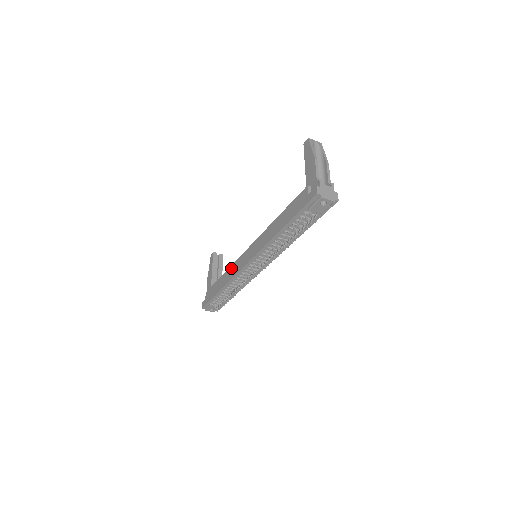
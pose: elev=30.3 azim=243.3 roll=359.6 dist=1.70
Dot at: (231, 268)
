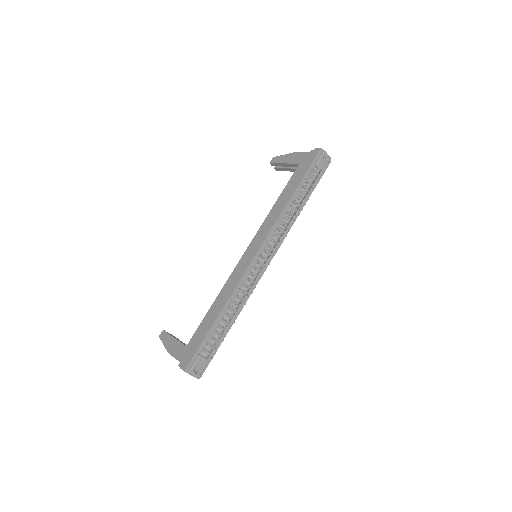
Dot at: (227, 284)
